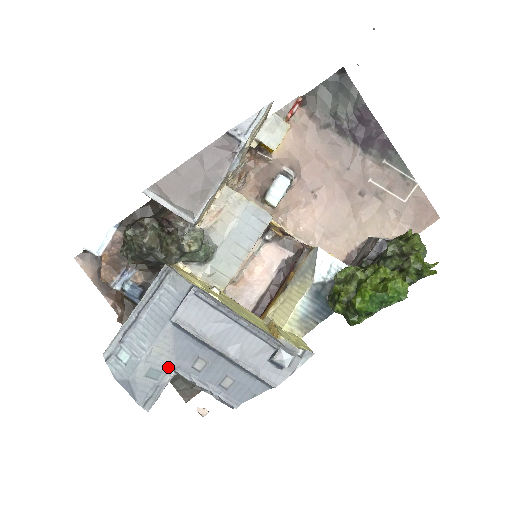
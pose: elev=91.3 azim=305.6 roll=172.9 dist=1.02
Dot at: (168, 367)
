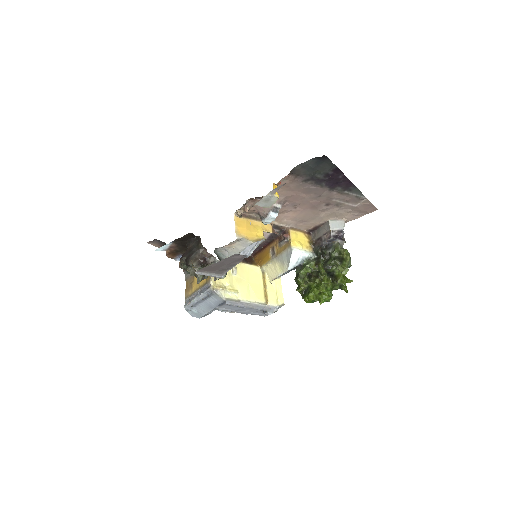
Dot at: occluded
